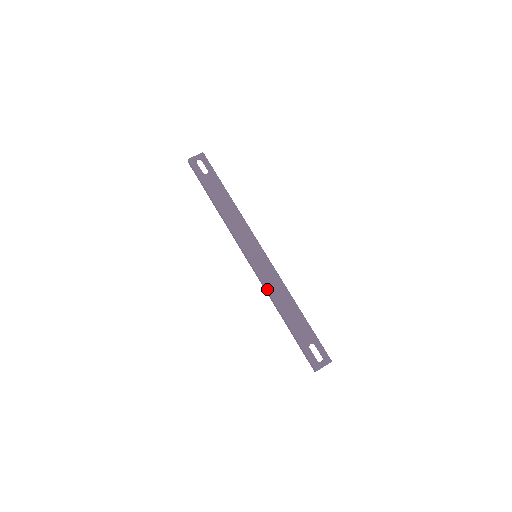
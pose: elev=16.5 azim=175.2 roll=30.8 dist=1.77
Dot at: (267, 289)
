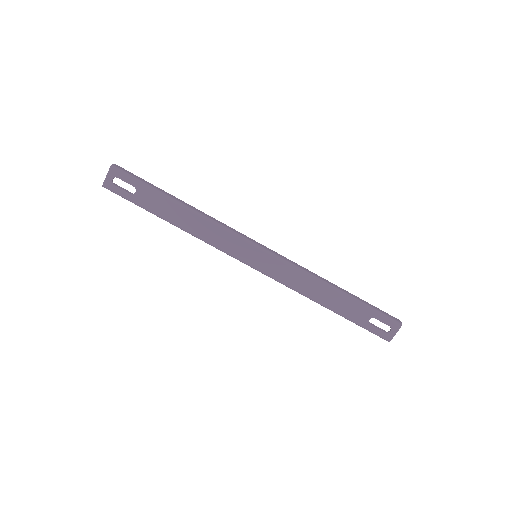
Dot at: (290, 288)
